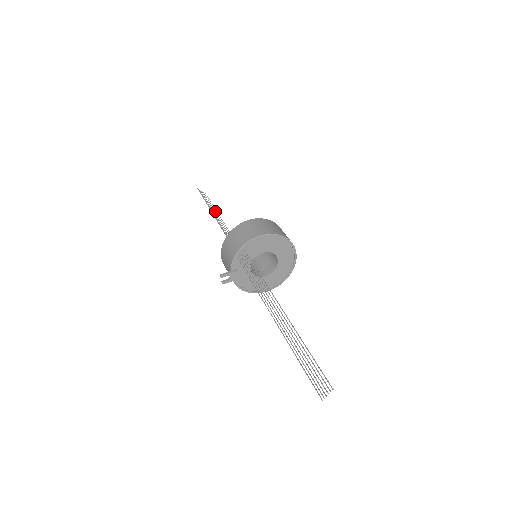
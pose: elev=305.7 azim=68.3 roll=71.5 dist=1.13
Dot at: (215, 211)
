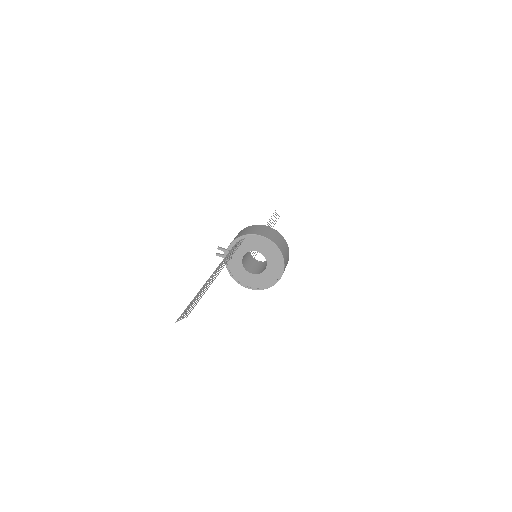
Dot at: occluded
